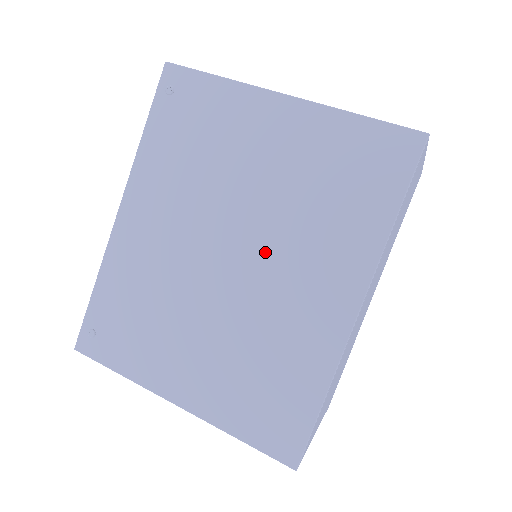
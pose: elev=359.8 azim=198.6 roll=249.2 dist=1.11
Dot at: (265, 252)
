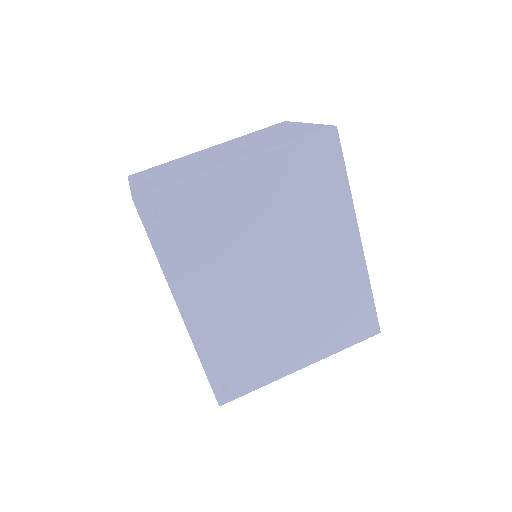
Dot at: (294, 255)
